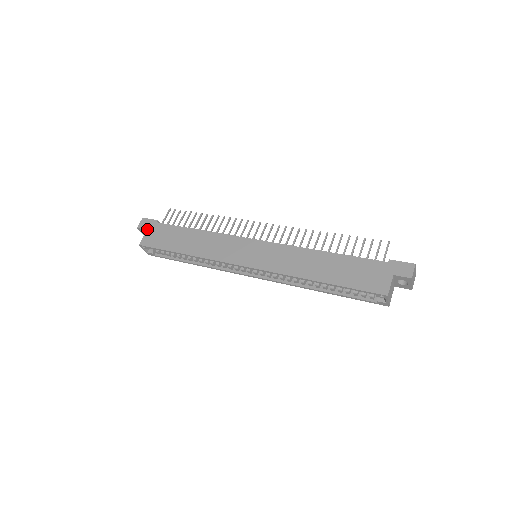
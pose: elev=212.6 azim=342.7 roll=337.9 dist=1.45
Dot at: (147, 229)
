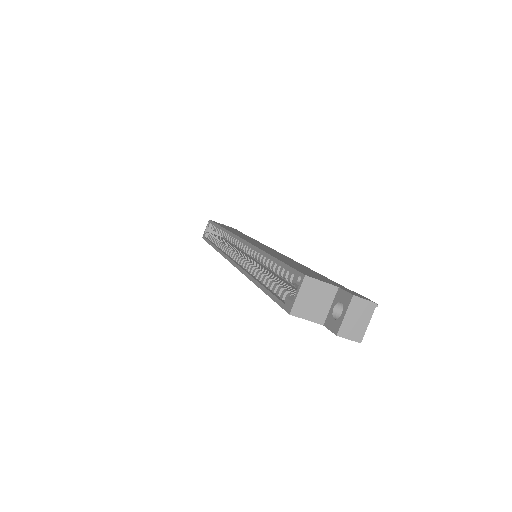
Dot at: (227, 226)
